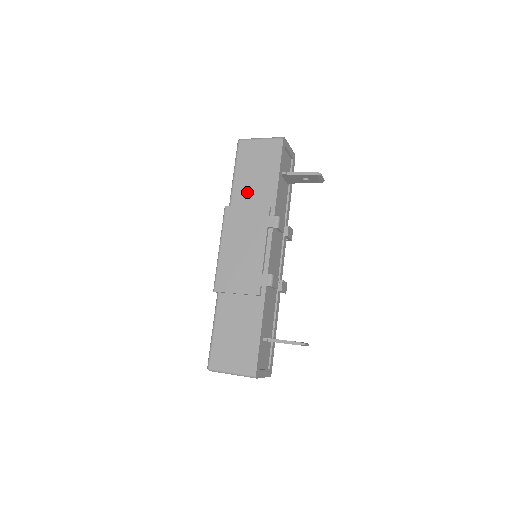
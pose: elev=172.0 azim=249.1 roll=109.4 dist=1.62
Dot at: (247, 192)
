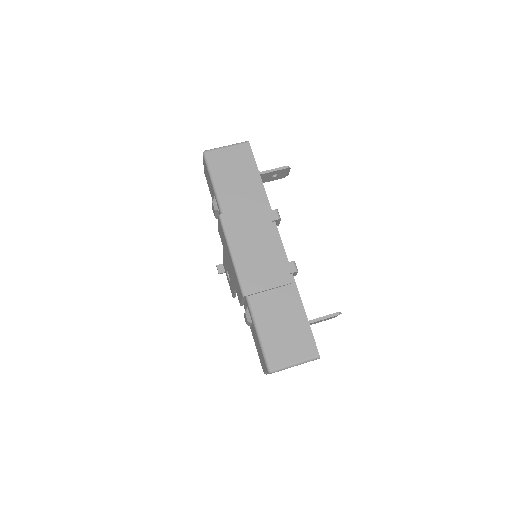
Dot at: (235, 196)
